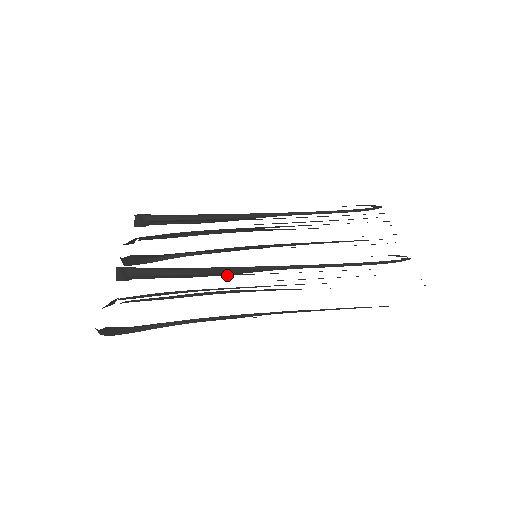
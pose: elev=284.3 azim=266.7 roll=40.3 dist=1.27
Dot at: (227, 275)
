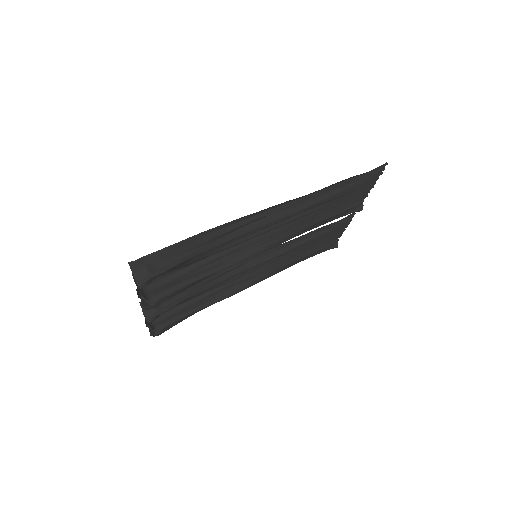
Dot at: occluded
